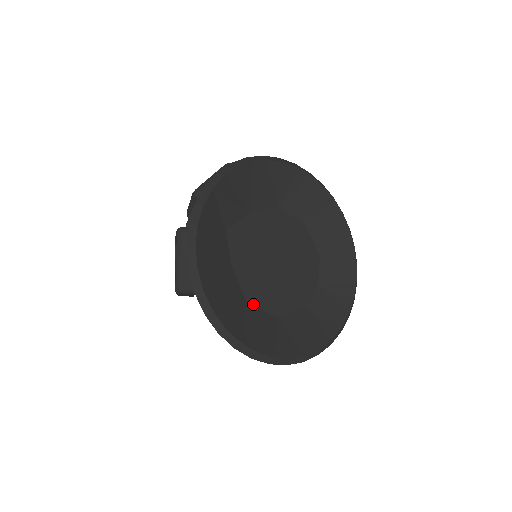
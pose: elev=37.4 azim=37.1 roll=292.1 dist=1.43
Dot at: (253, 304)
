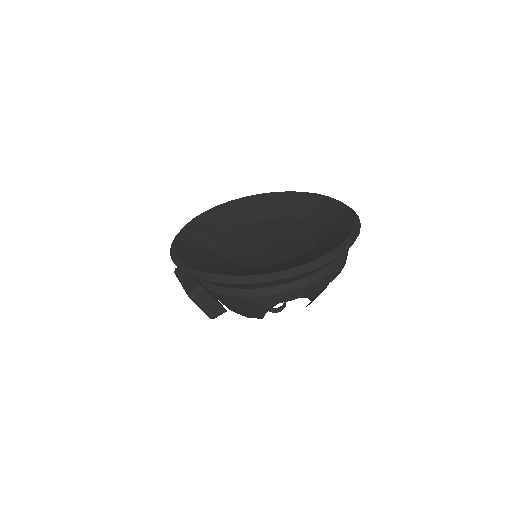
Dot at: (259, 267)
